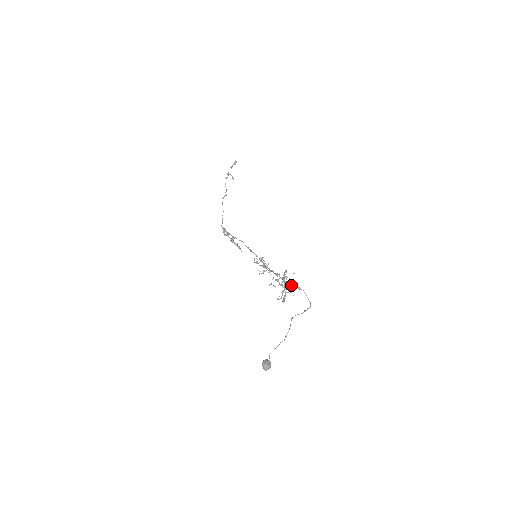
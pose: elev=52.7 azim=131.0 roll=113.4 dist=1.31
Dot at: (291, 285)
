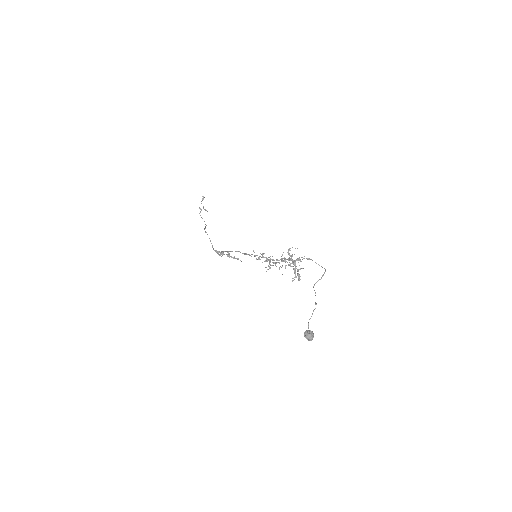
Dot at: occluded
